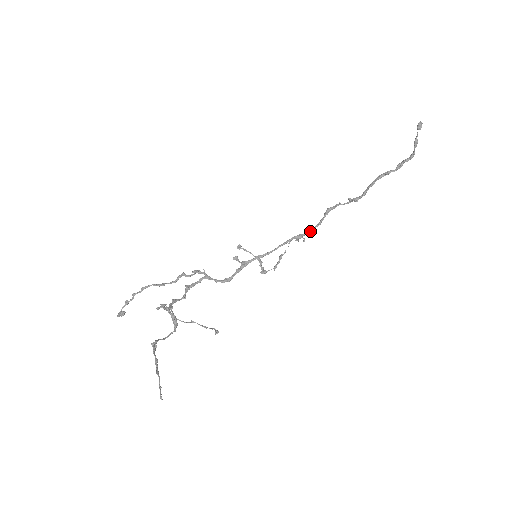
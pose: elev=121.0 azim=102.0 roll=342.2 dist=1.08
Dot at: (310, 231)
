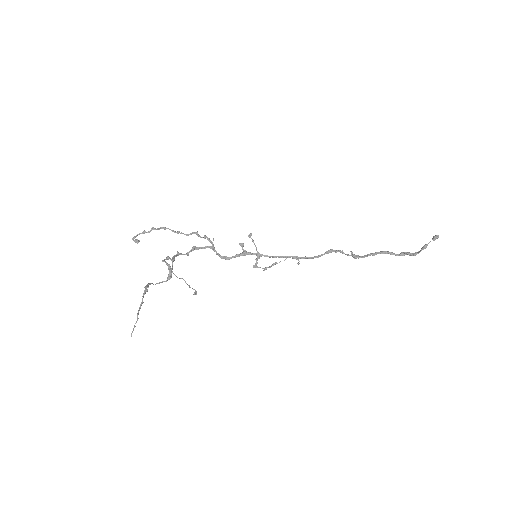
Dot at: (308, 258)
